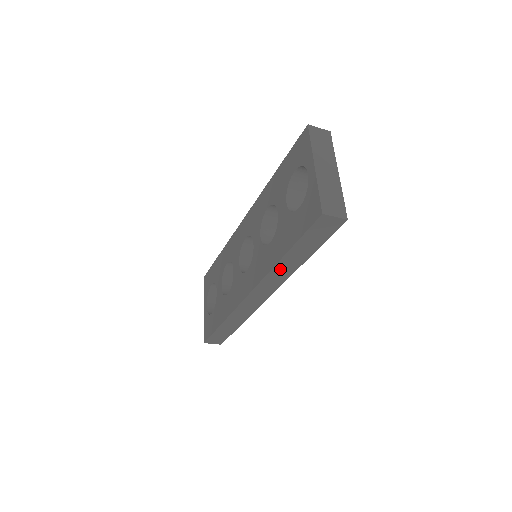
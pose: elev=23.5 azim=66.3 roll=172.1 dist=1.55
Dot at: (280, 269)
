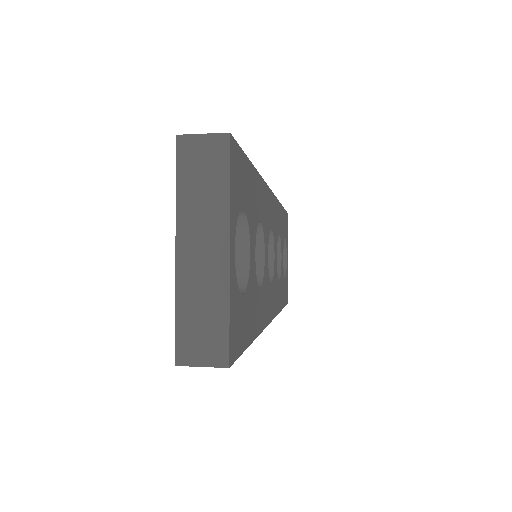
Dot at: occluded
